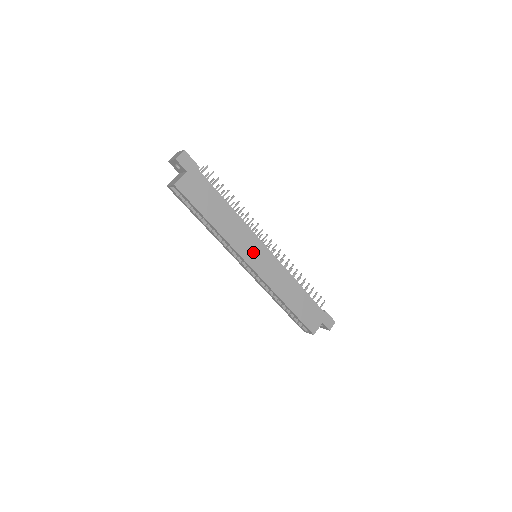
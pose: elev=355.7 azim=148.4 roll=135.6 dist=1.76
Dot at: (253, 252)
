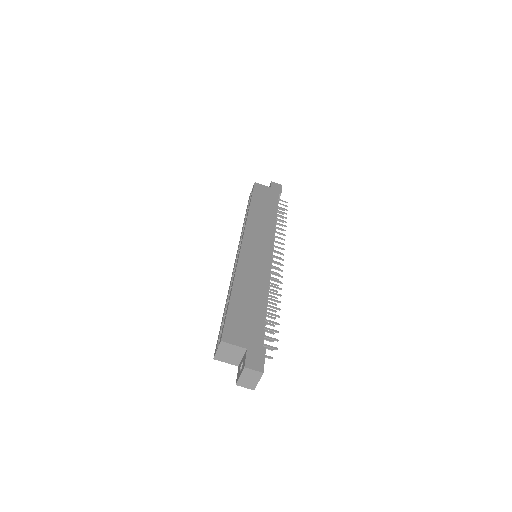
Dot at: (257, 240)
